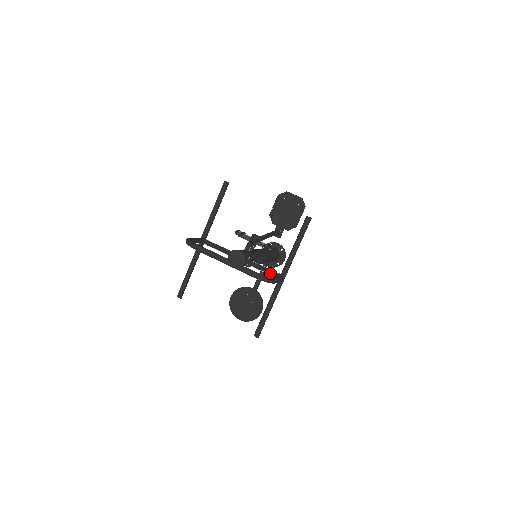
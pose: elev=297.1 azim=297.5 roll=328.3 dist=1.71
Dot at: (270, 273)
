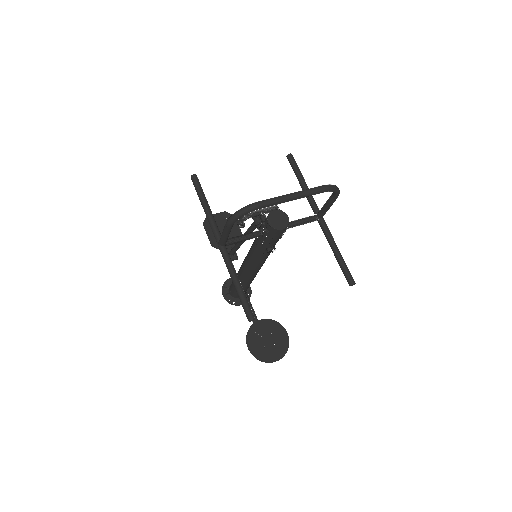
Dot at: (308, 219)
